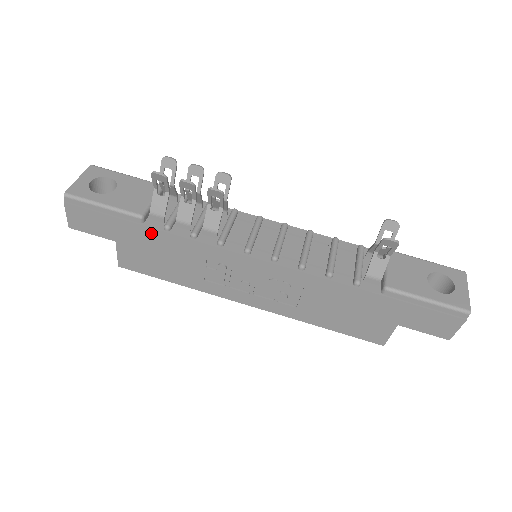
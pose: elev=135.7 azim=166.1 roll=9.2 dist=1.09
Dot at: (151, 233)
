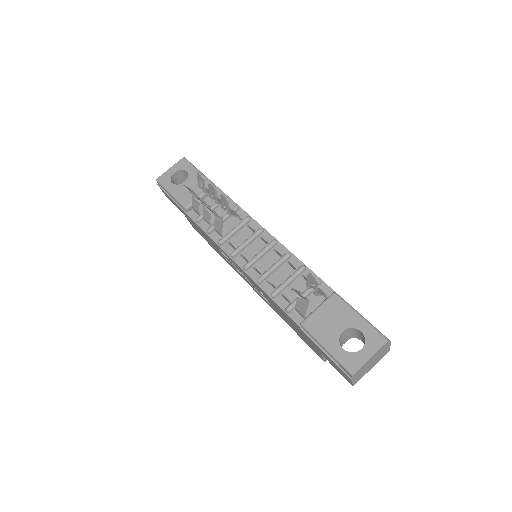
Dot at: (192, 220)
